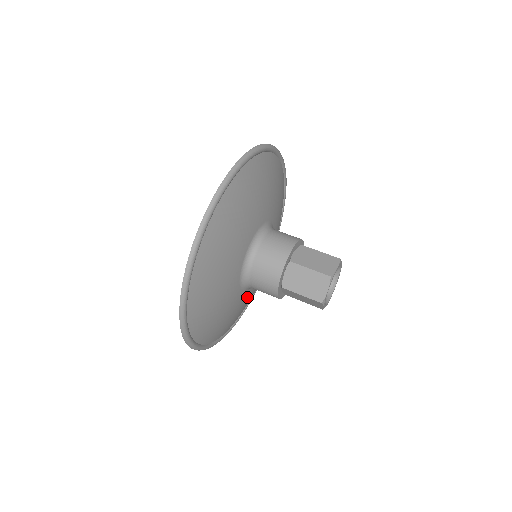
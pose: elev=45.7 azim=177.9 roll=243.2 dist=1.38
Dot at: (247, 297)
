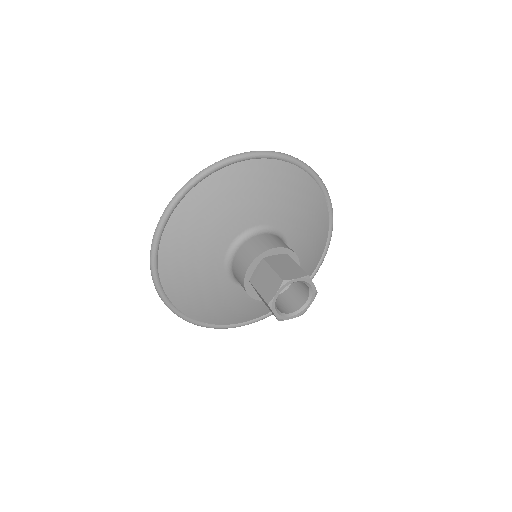
Dot at: occluded
